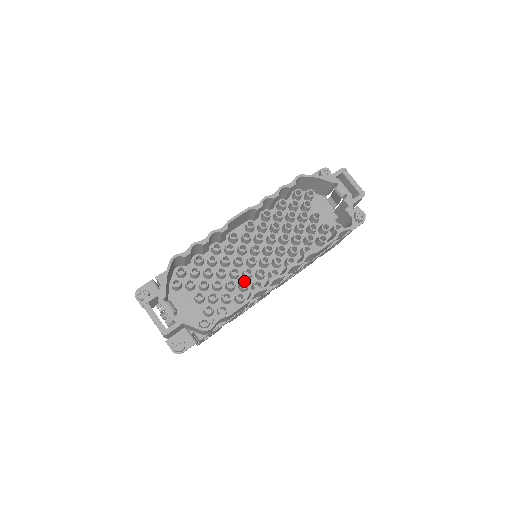
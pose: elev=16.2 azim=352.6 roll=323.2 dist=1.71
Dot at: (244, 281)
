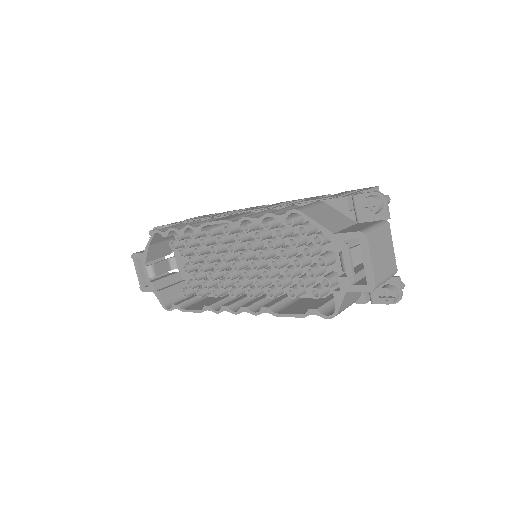
Dot at: (222, 281)
